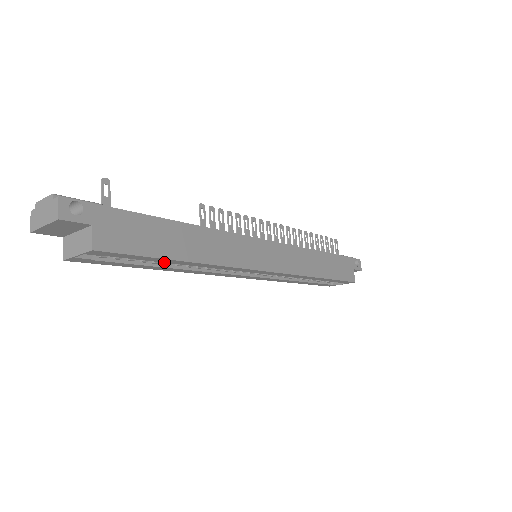
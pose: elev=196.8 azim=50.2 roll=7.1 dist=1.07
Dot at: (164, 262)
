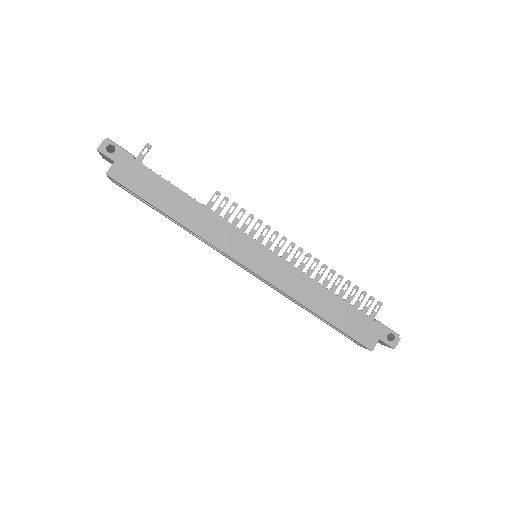
Dot at: (158, 209)
